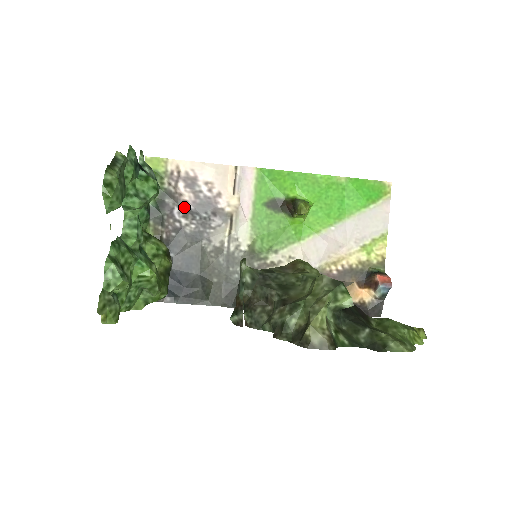
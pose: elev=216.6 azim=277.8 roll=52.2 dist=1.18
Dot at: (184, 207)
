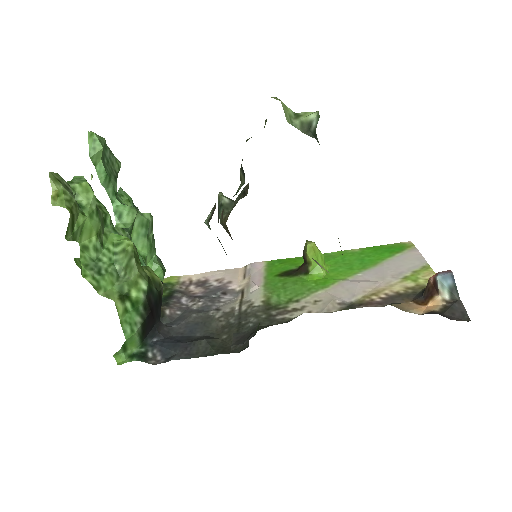
Dot at: (193, 296)
